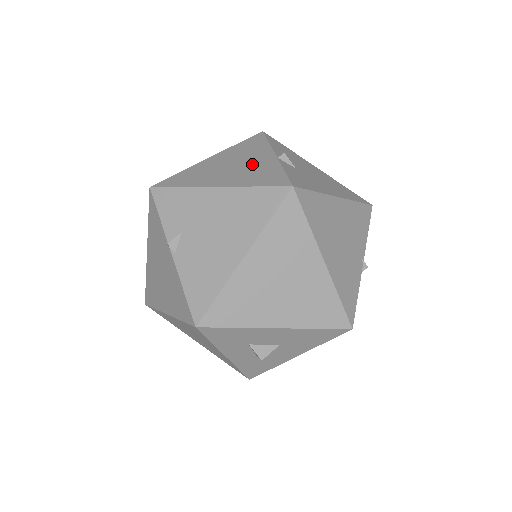
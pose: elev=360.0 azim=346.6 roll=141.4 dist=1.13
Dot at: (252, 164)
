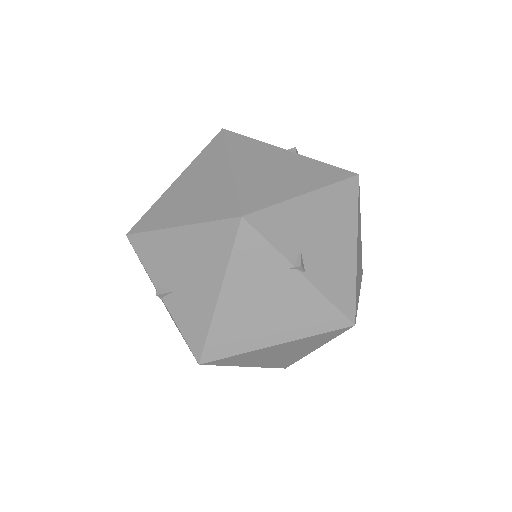
Dot at: (290, 164)
